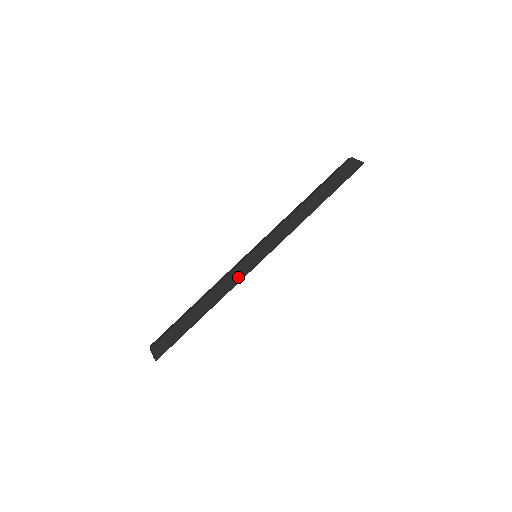
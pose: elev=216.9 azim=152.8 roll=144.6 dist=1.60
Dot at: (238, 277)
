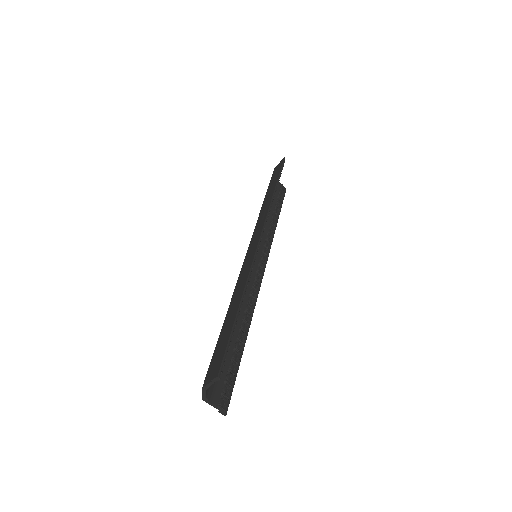
Dot at: (250, 259)
